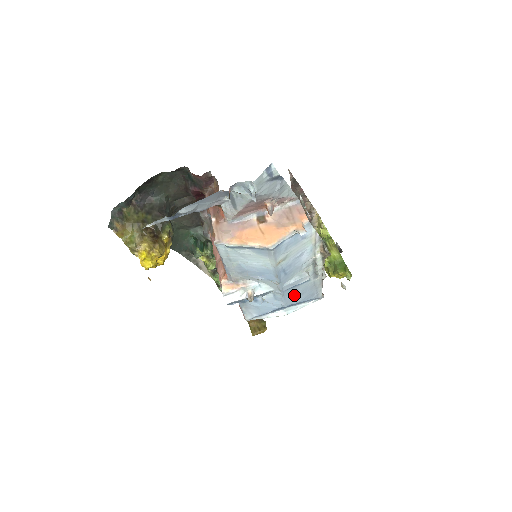
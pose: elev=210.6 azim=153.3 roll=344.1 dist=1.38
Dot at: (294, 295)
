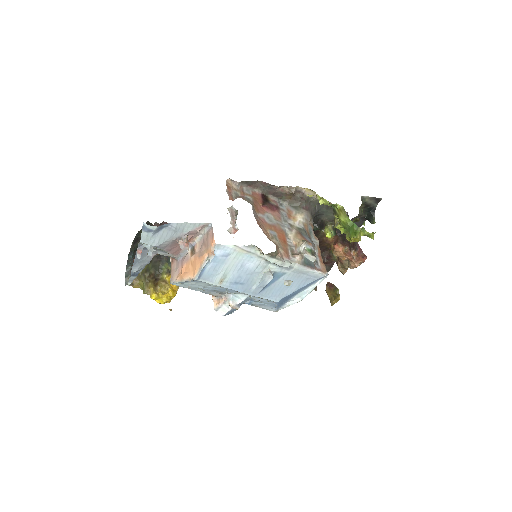
Dot at: (279, 290)
